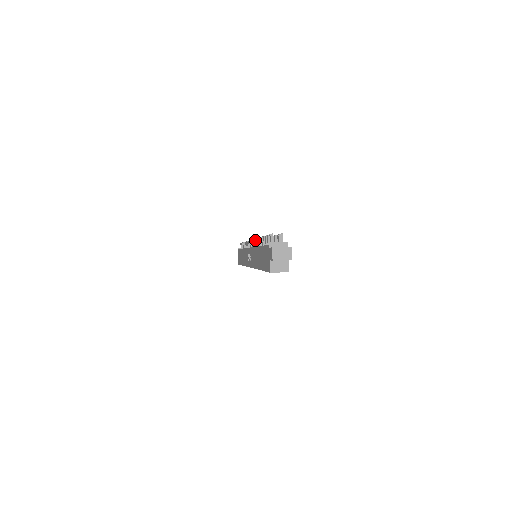
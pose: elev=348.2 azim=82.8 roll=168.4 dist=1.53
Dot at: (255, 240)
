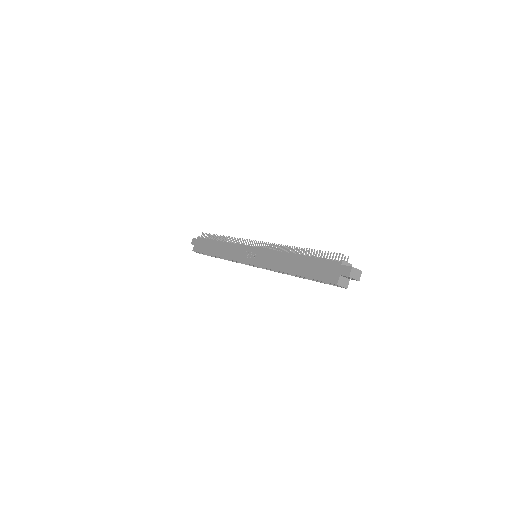
Dot at: (274, 244)
